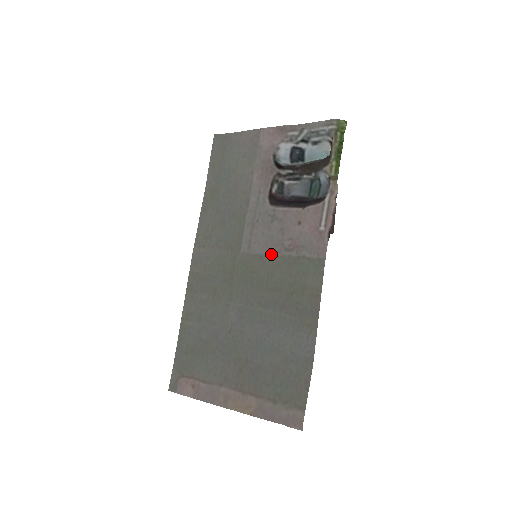
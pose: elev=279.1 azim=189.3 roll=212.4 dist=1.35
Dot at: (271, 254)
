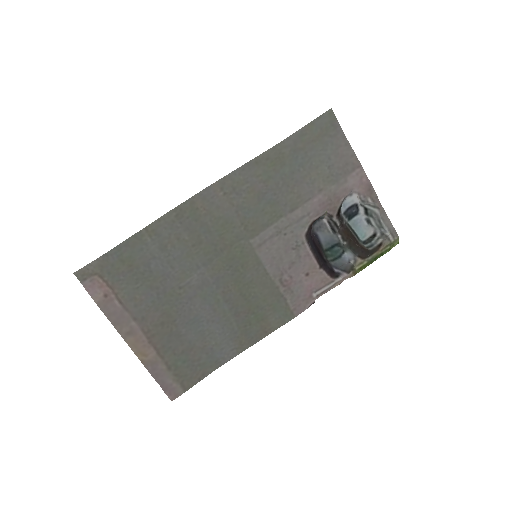
Dot at: (268, 271)
